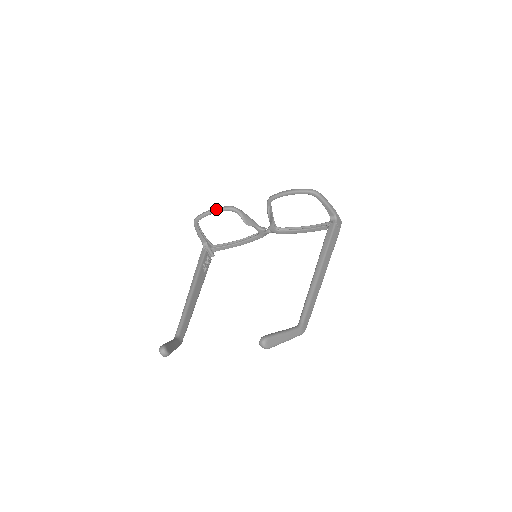
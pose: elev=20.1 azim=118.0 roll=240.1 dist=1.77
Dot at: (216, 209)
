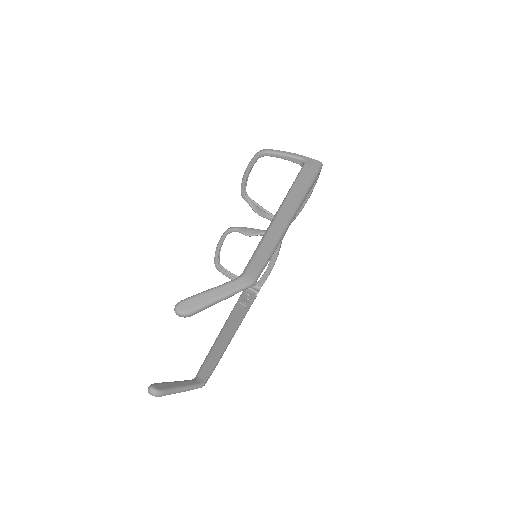
Dot at: (219, 241)
